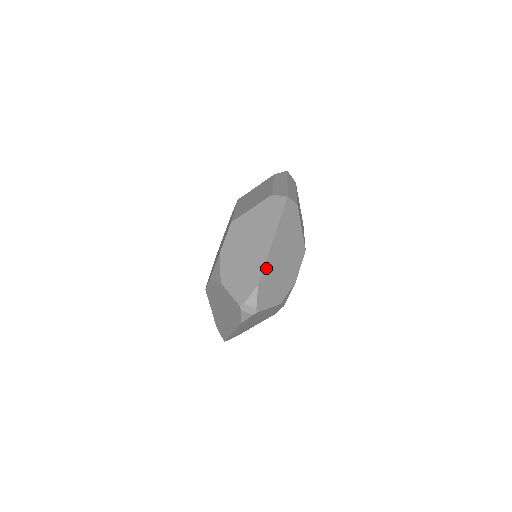
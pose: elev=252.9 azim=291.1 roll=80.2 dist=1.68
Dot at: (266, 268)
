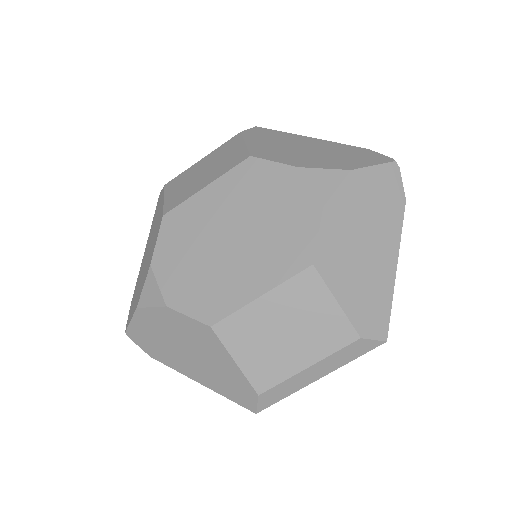
Dot at: occluded
